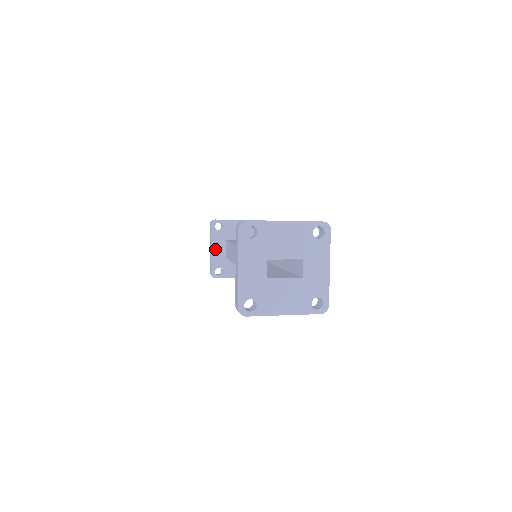
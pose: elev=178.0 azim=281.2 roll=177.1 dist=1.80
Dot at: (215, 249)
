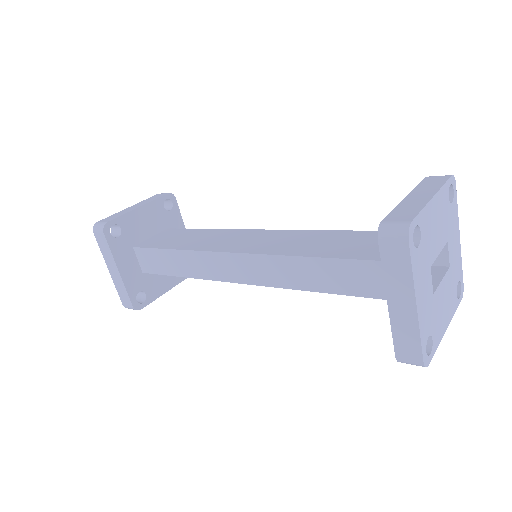
Dot at: (124, 268)
